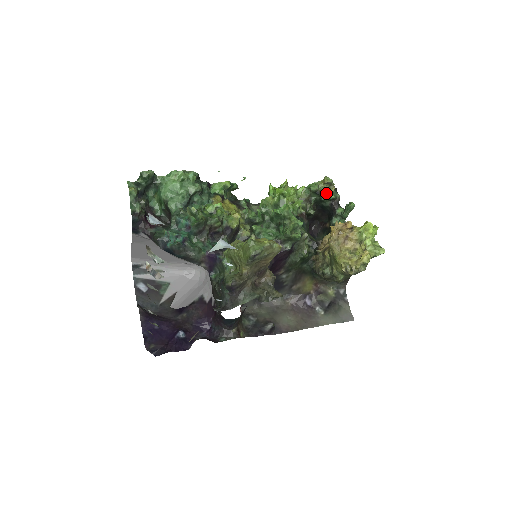
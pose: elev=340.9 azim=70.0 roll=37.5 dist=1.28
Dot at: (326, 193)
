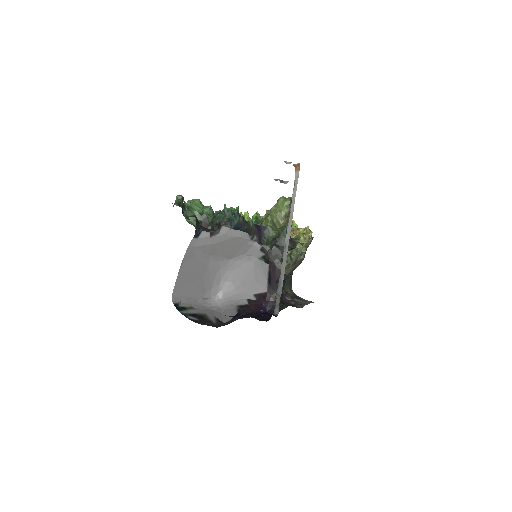
Dot at: occluded
